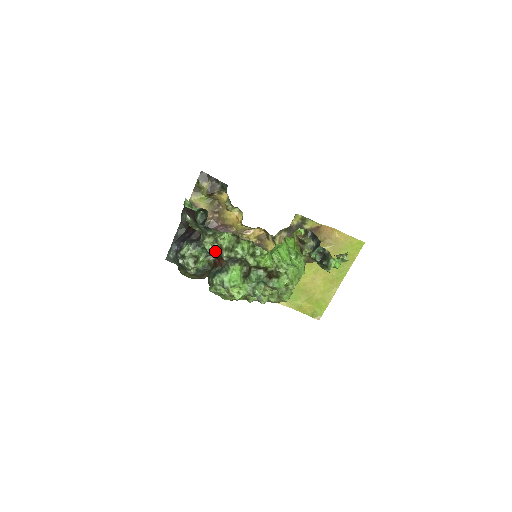
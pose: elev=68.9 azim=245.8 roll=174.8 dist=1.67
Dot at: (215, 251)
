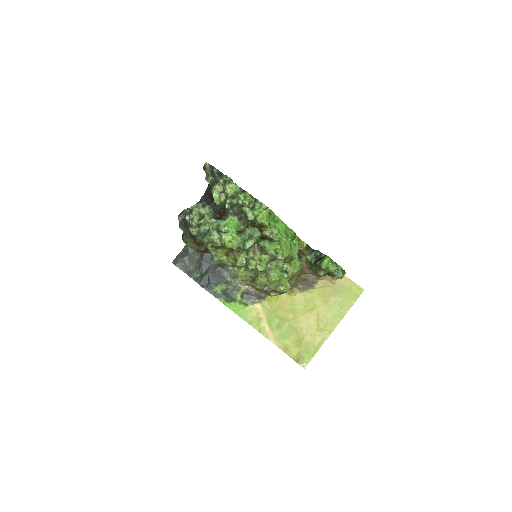
Dot at: (220, 202)
